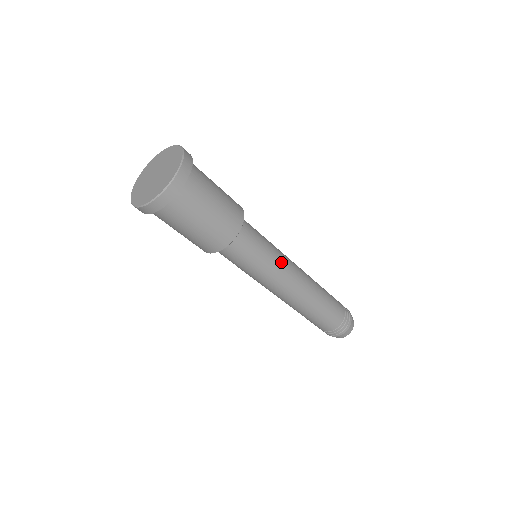
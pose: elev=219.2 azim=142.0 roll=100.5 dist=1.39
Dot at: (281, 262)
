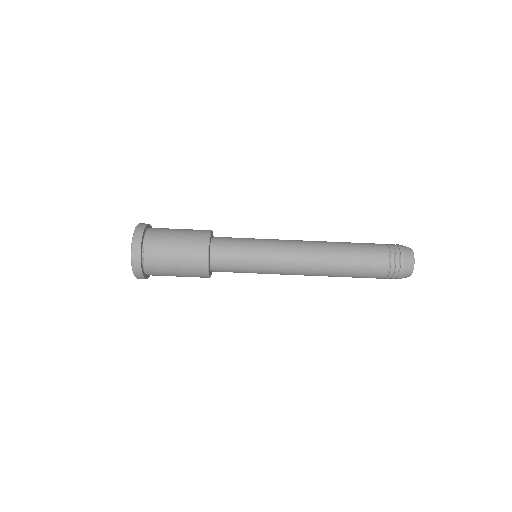
Dot at: occluded
